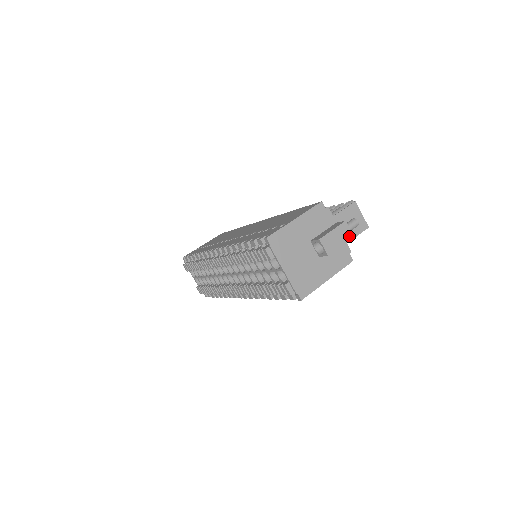
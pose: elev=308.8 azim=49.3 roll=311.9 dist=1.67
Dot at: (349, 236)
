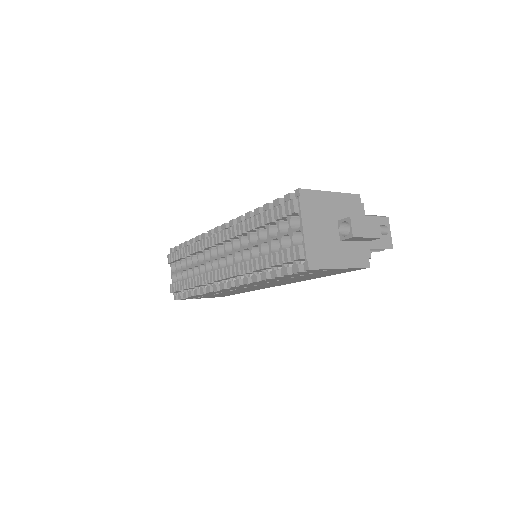
Dot at: (378, 234)
